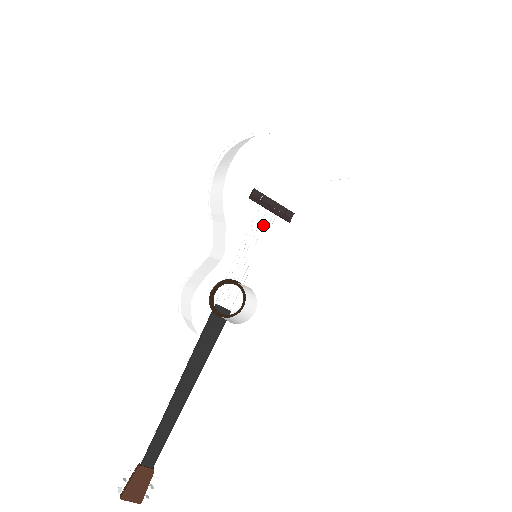
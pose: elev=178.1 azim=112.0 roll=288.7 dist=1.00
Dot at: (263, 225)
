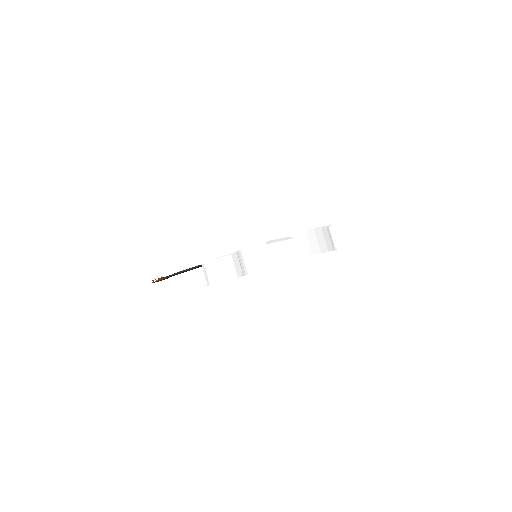
Dot at: occluded
